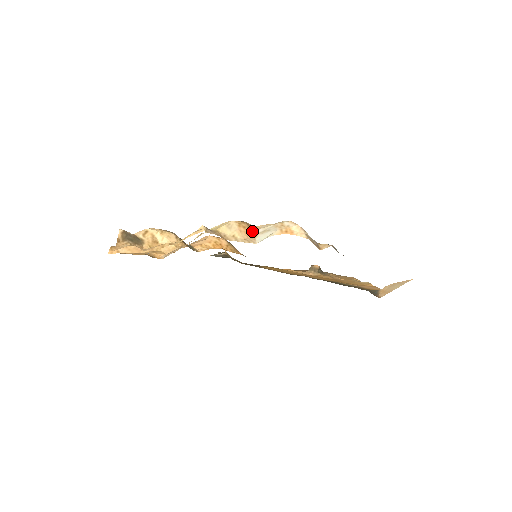
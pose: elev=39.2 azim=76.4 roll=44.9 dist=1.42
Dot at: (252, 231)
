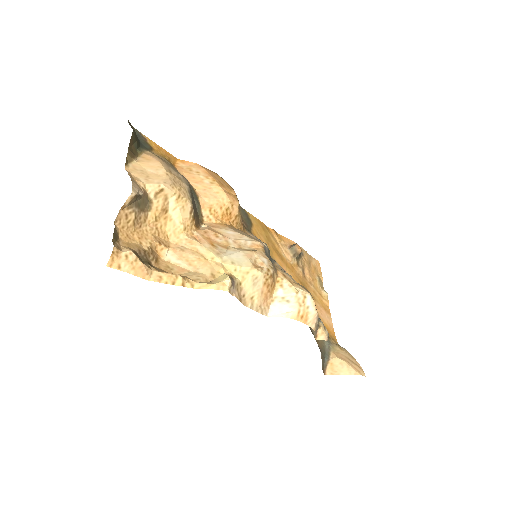
Dot at: (272, 291)
